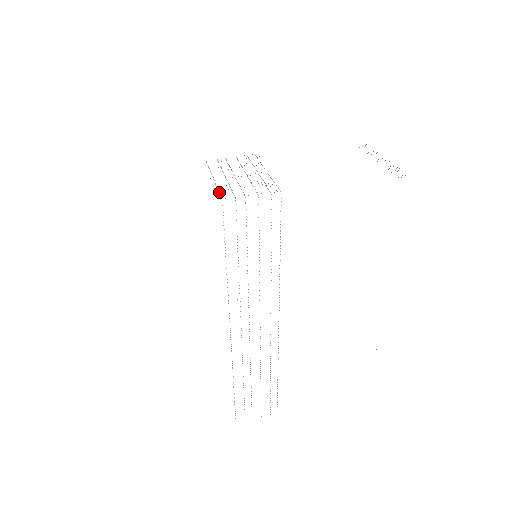
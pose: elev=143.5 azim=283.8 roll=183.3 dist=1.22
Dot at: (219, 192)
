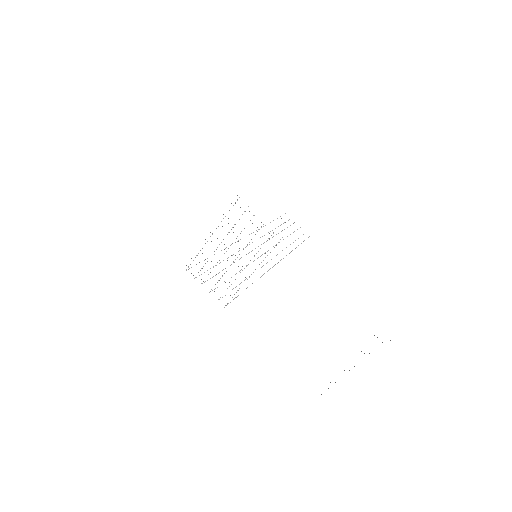
Dot at: occluded
